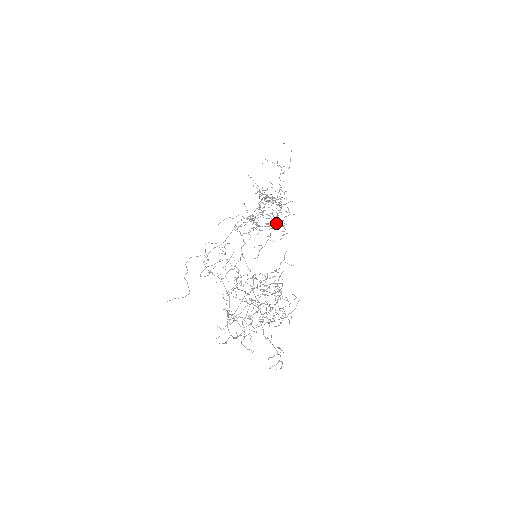
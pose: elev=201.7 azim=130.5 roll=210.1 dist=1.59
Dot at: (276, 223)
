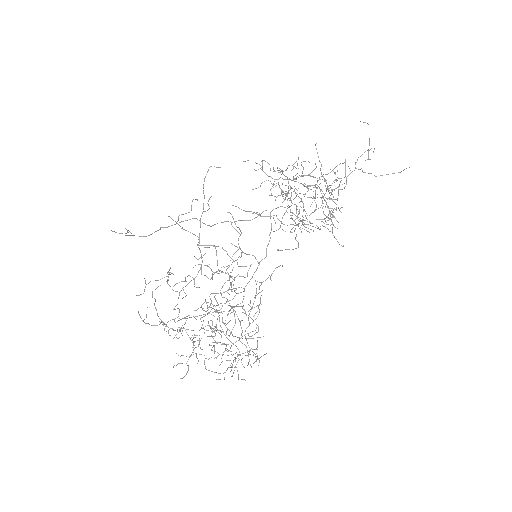
Dot at: occluded
